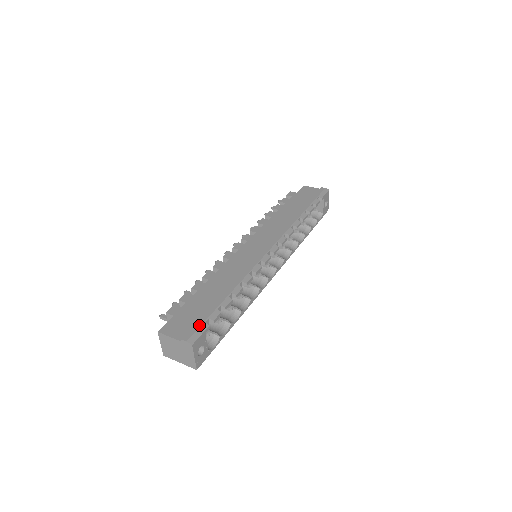
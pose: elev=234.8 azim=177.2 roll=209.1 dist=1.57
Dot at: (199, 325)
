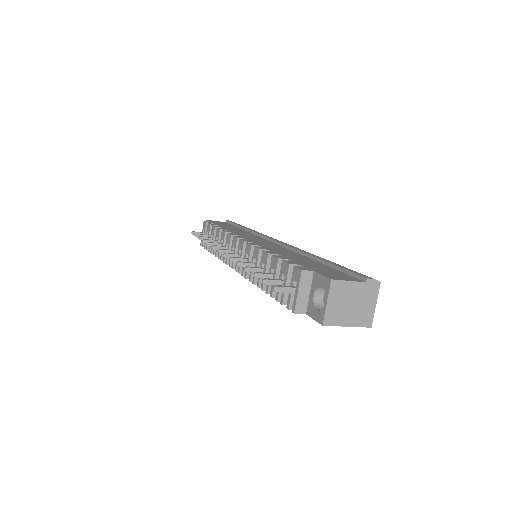
Dot at: (354, 271)
